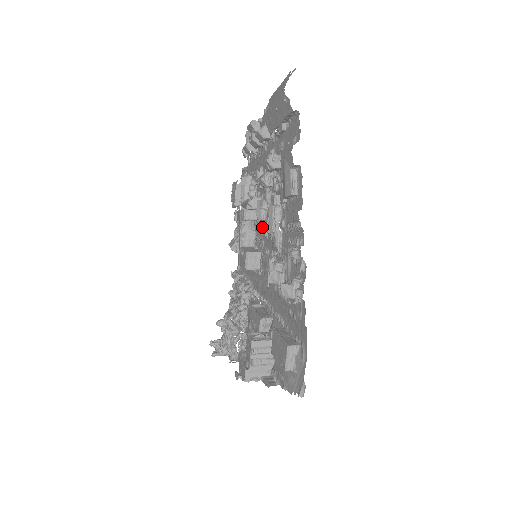
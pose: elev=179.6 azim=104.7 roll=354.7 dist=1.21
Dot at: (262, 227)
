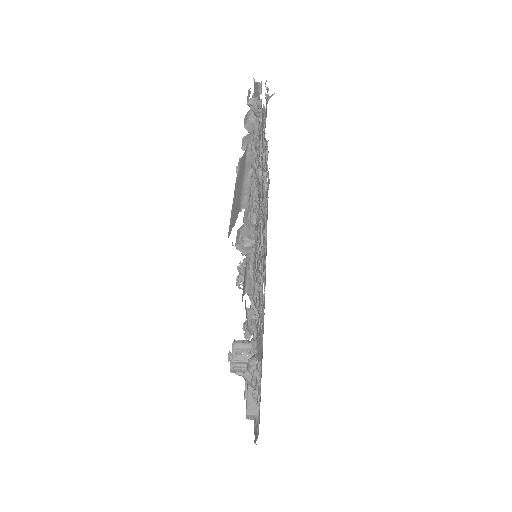
Dot at: (262, 234)
